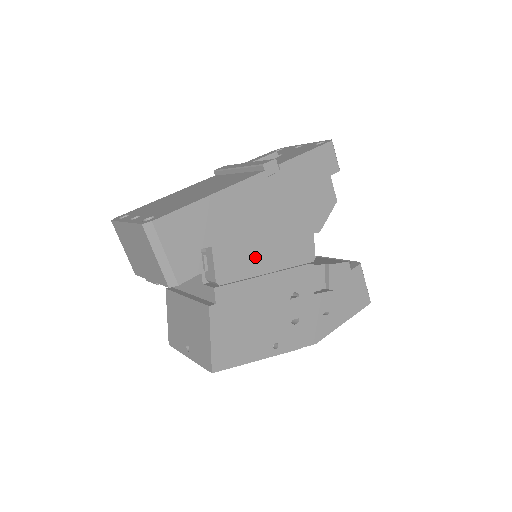
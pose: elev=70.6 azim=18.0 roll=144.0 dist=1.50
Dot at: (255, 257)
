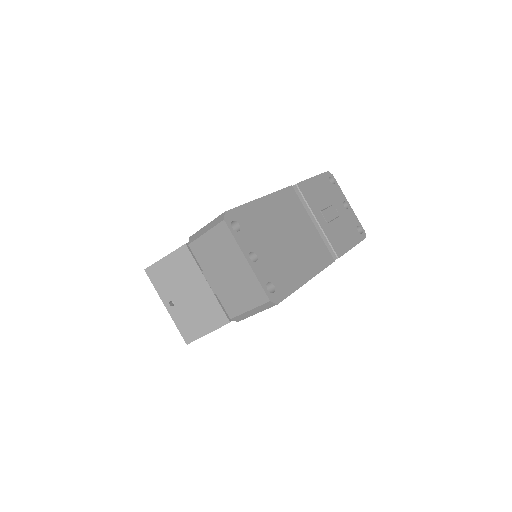
Dot at: occluded
